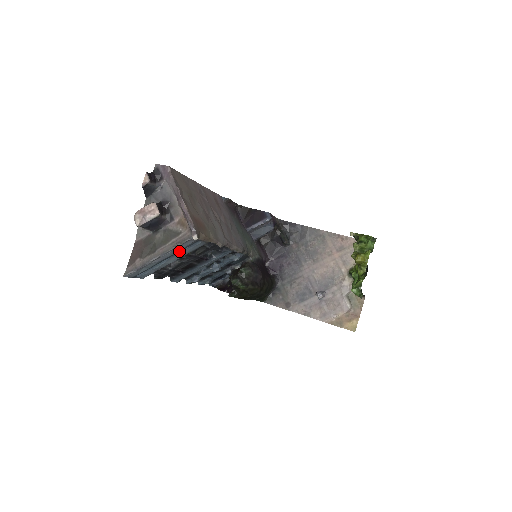
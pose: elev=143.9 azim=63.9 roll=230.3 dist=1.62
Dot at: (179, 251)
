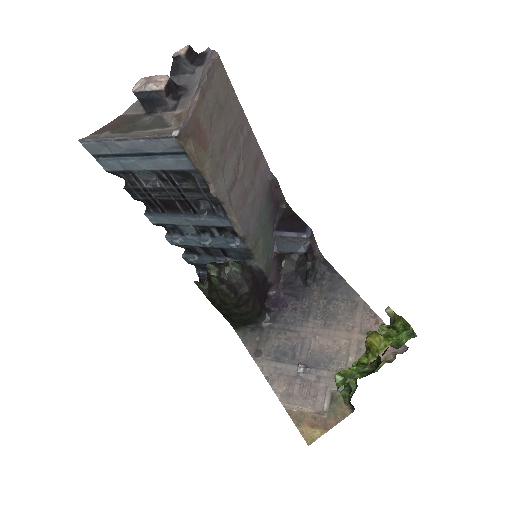
Dot at: (156, 153)
